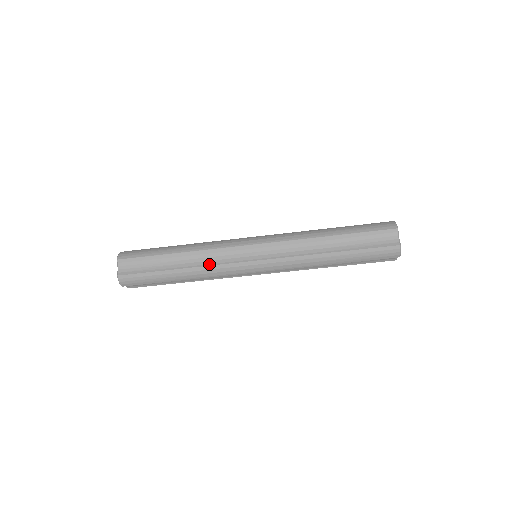
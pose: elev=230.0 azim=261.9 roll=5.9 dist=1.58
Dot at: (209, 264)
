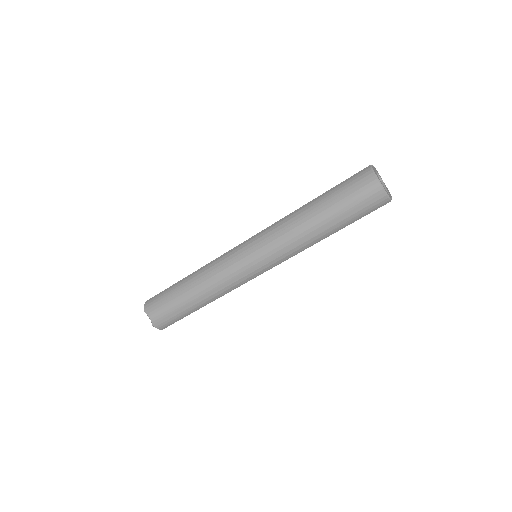
Dot at: (217, 286)
